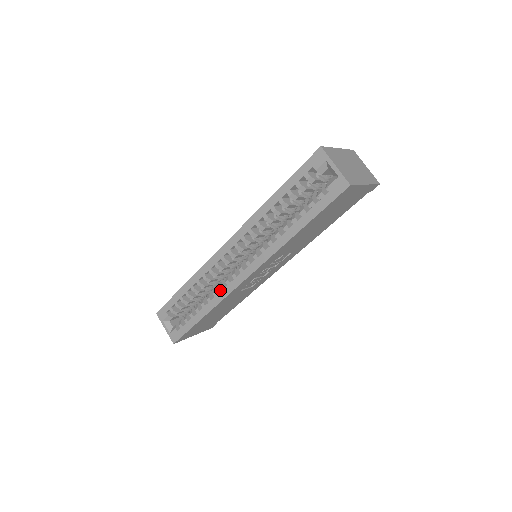
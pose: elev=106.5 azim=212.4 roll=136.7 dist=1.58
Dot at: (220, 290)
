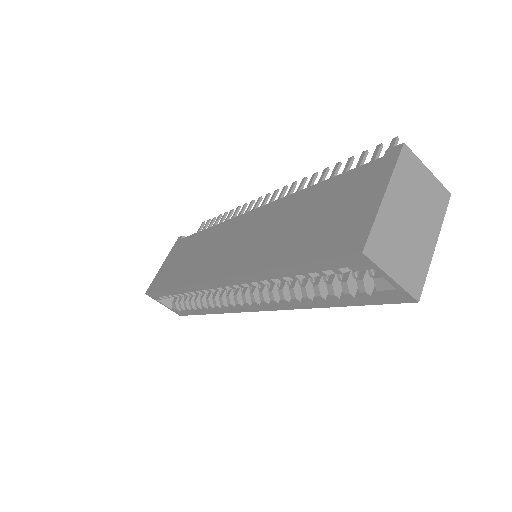
Dot at: (223, 307)
